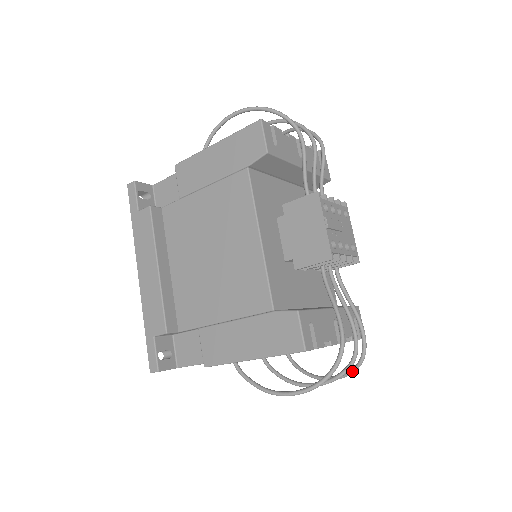
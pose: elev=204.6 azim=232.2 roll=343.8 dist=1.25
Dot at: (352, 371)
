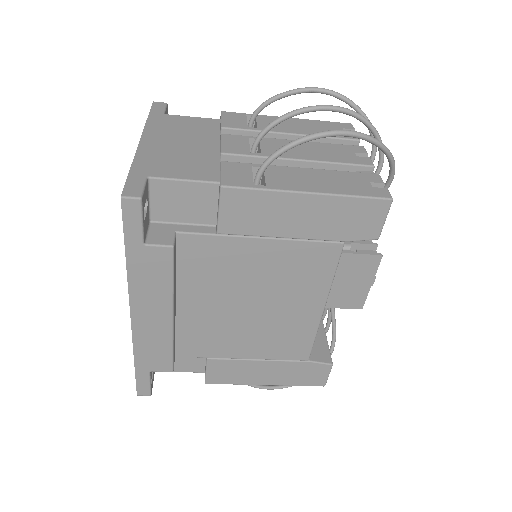
Dot at: occluded
